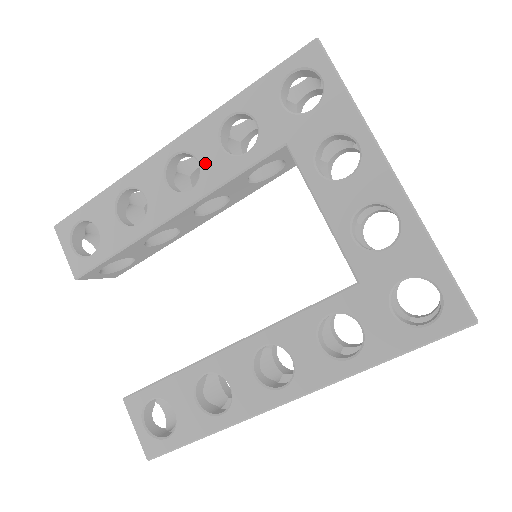
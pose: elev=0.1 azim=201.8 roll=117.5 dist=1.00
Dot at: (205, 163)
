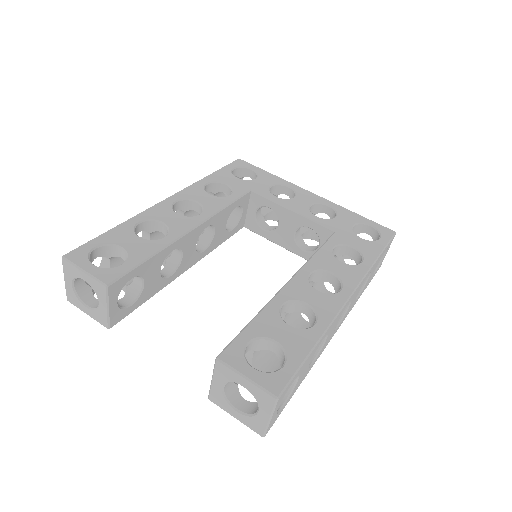
Dot at: (203, 201)
